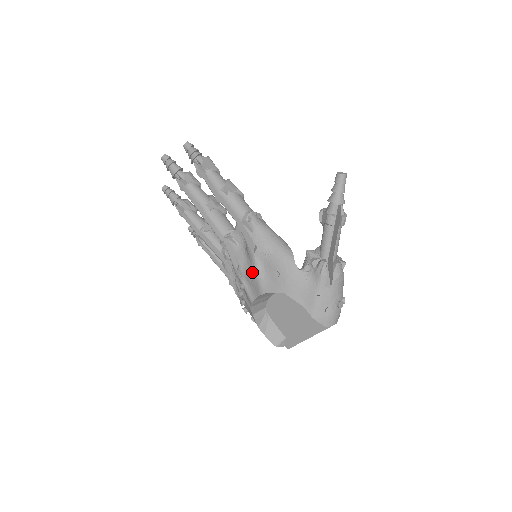
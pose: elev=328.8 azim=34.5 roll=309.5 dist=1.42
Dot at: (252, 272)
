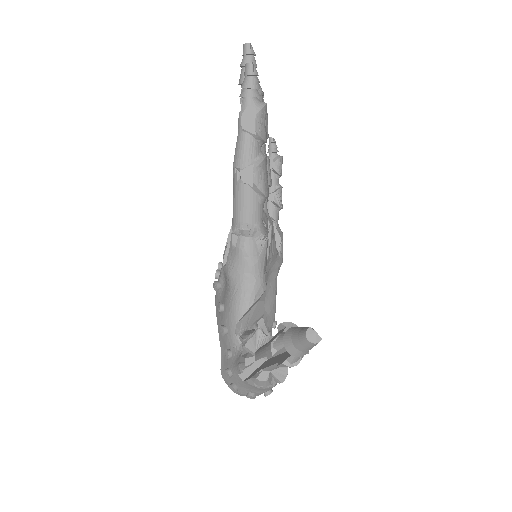
Dot at: occluded
